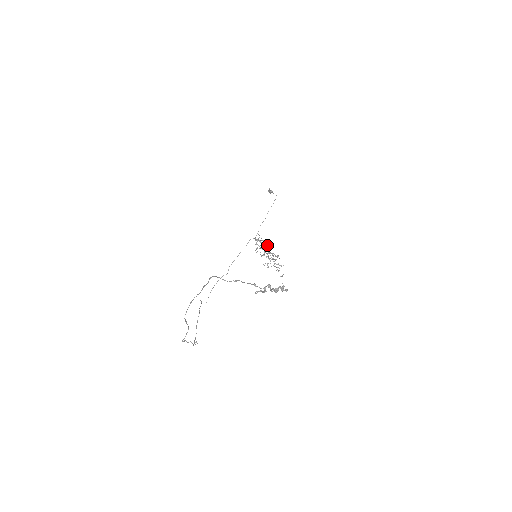
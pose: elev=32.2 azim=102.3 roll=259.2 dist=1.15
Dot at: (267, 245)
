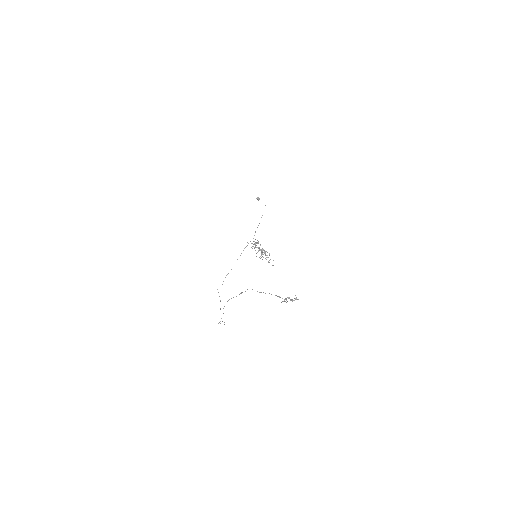
Dot at: occluded
